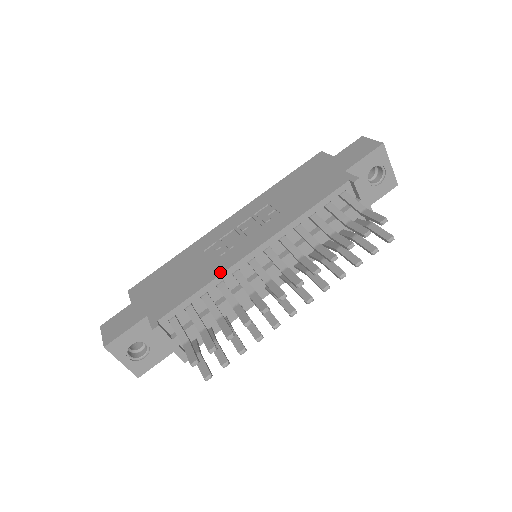
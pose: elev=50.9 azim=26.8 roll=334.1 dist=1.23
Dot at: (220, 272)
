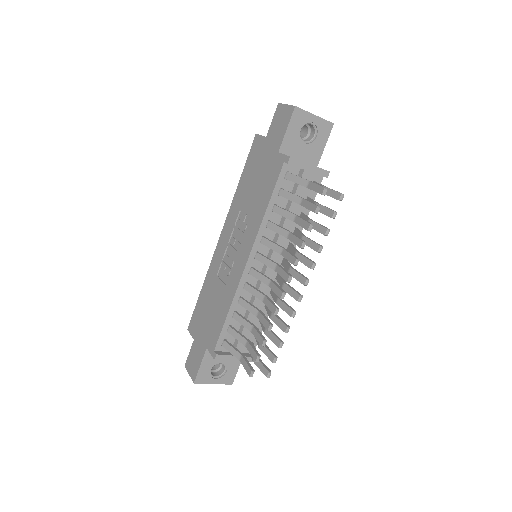
Dot at: (234, 293)
